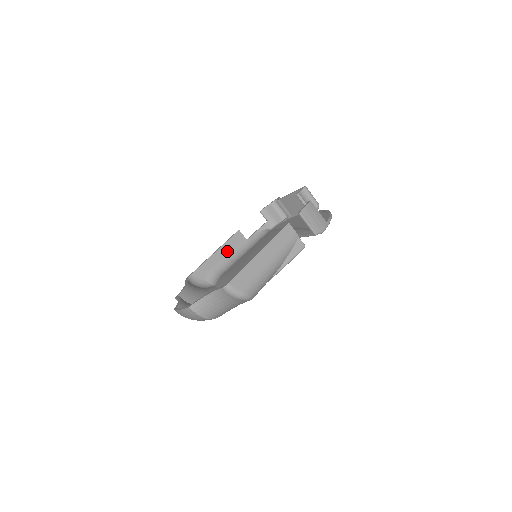
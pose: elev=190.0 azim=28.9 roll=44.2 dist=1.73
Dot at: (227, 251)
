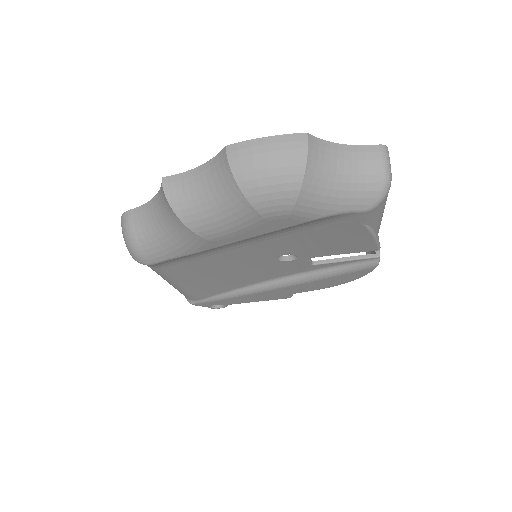
Dot at: occluded
